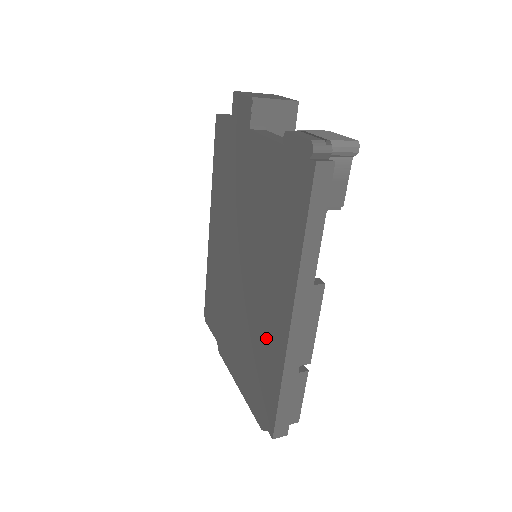
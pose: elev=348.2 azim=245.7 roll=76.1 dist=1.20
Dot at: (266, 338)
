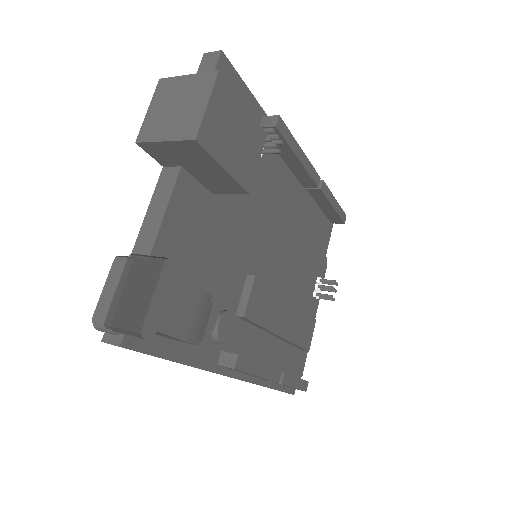
Dot at: occluded
